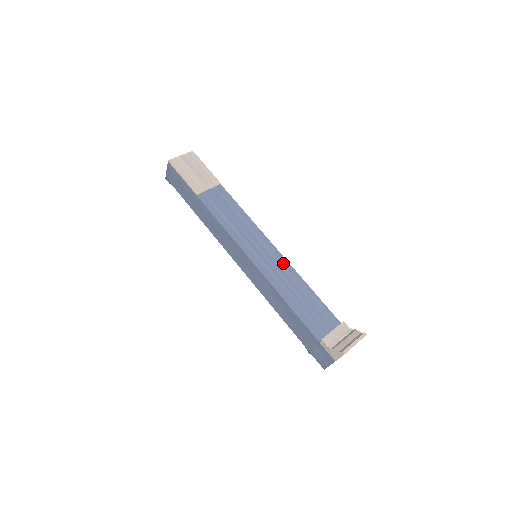
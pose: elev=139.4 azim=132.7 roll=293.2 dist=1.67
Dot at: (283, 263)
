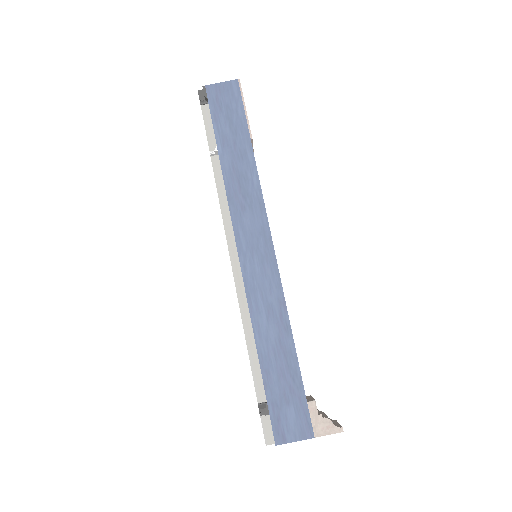
Dot at: occluded
